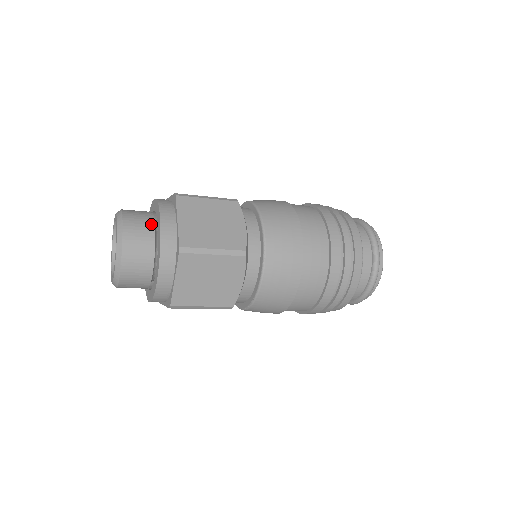
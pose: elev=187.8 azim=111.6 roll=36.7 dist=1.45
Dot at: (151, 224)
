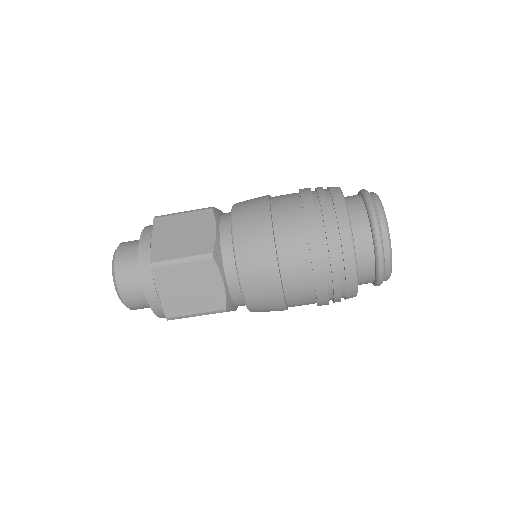
Dot at: occluded
